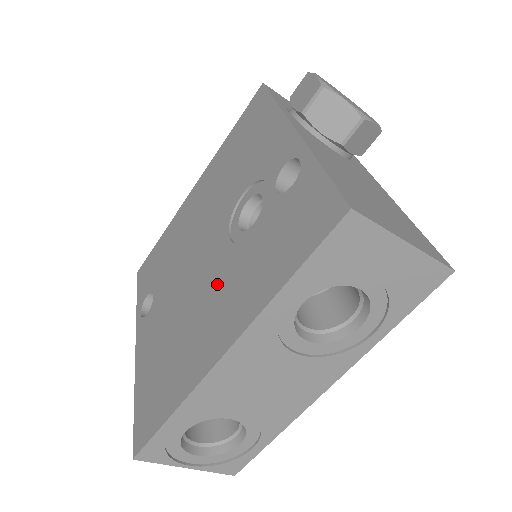
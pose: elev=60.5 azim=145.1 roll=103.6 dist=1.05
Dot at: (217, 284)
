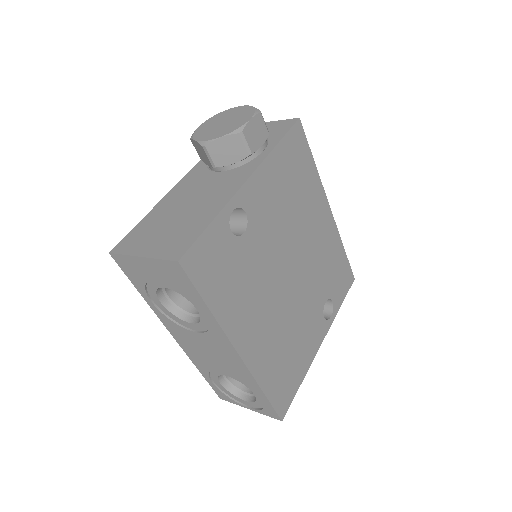
Dot at: occluded
